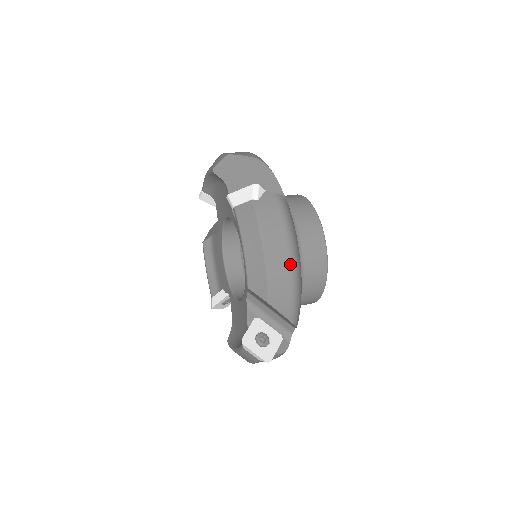
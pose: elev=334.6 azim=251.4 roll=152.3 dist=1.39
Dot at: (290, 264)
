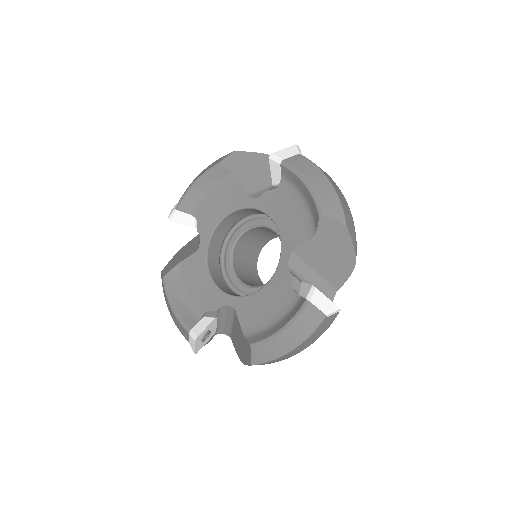
Dot at: occluded
